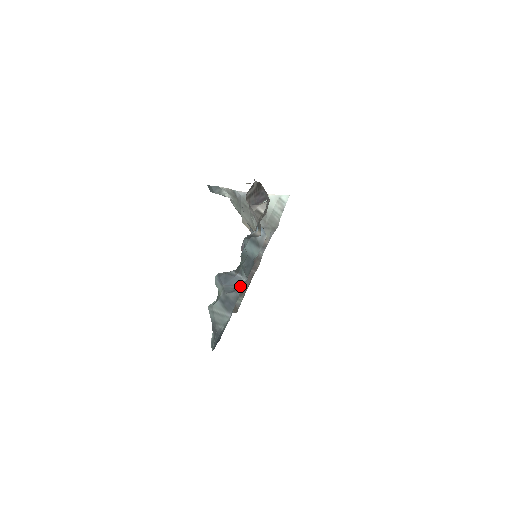
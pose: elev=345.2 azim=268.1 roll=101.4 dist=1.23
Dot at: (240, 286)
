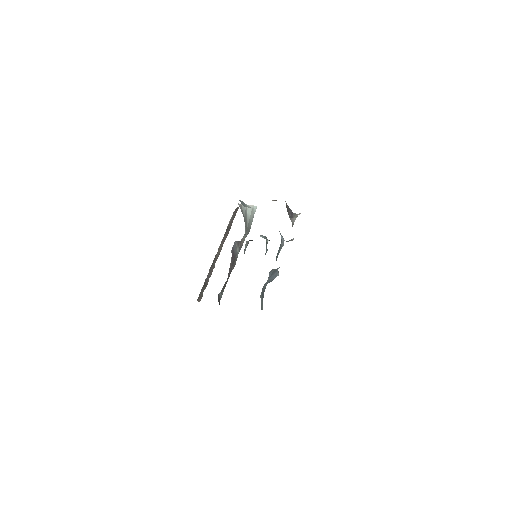
Dot at: (273, 279)
